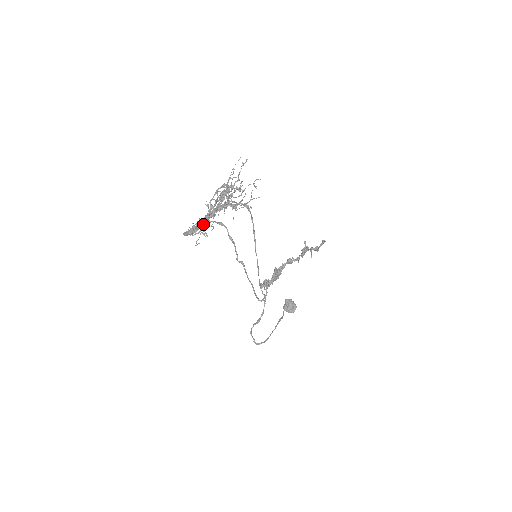
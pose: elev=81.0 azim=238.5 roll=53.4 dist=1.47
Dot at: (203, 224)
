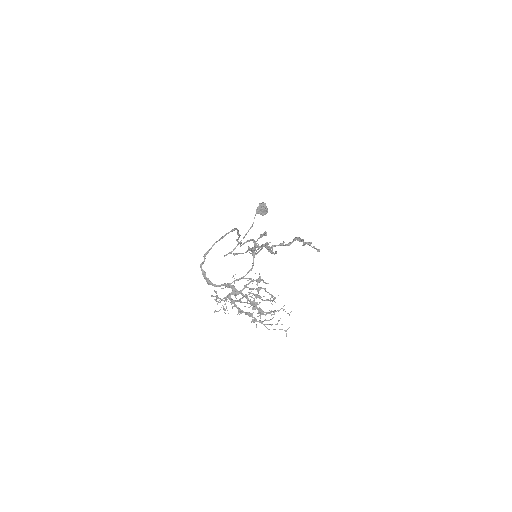
Dot at: (226, 299)
